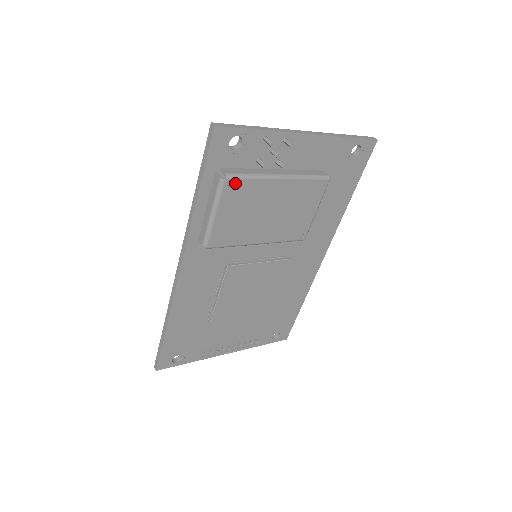
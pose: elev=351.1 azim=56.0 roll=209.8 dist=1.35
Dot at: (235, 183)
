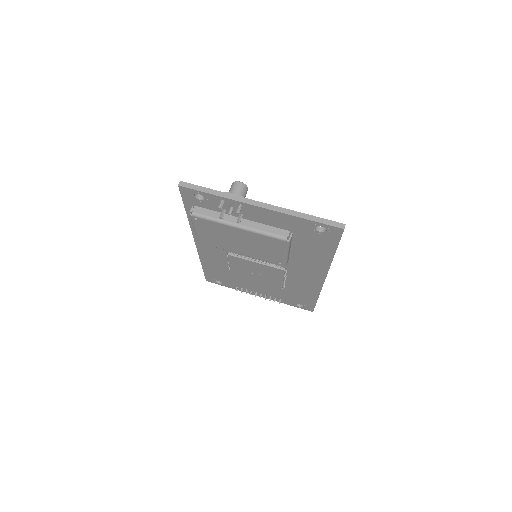
Dot at: (200, 220)
